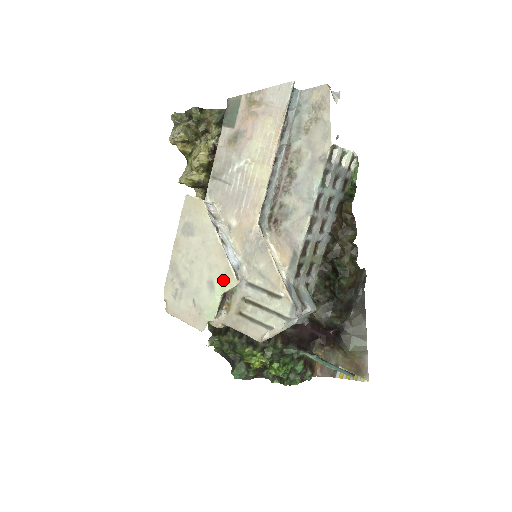
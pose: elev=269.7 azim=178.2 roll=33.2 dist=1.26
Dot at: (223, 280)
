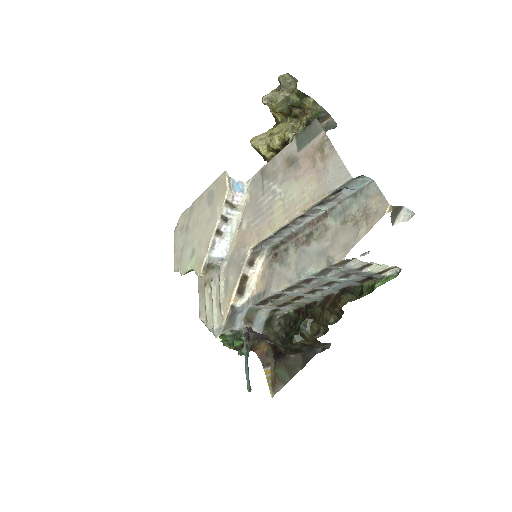
Dot at: (197, 262)
